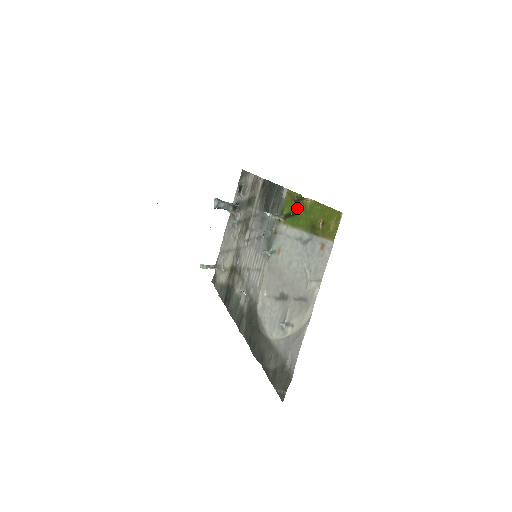
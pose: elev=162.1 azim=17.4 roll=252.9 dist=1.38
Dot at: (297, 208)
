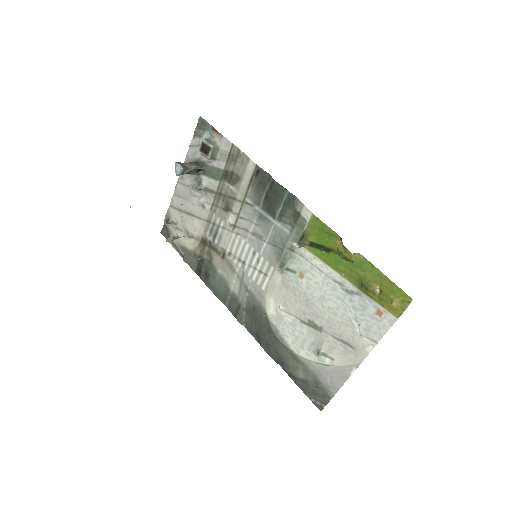
Dot at: (333, 247)
